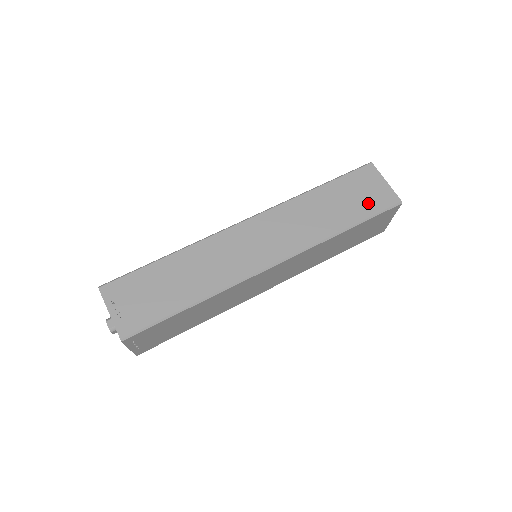
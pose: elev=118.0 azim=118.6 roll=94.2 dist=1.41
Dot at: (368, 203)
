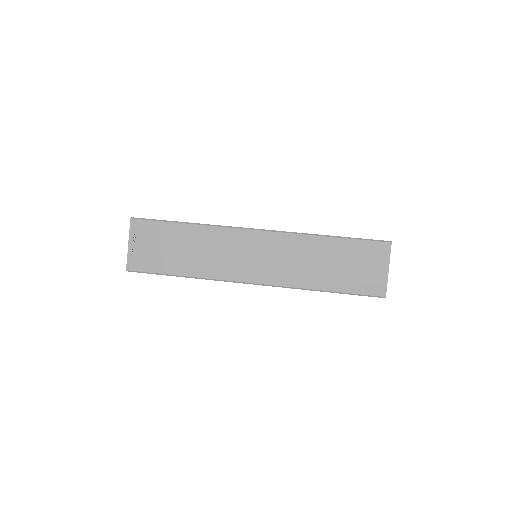
Dot at: occluded
